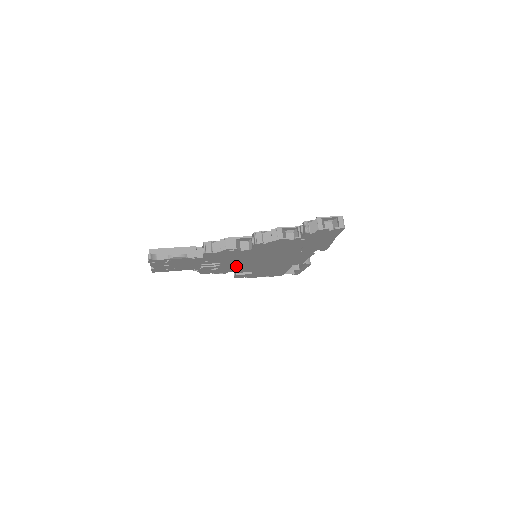
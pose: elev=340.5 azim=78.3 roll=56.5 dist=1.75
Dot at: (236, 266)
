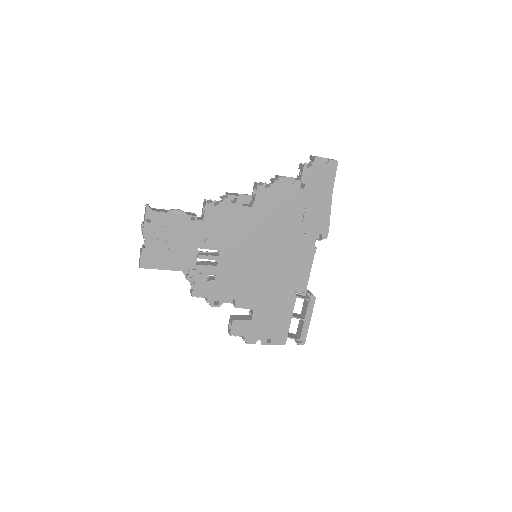
Dot at: (235, 274)
